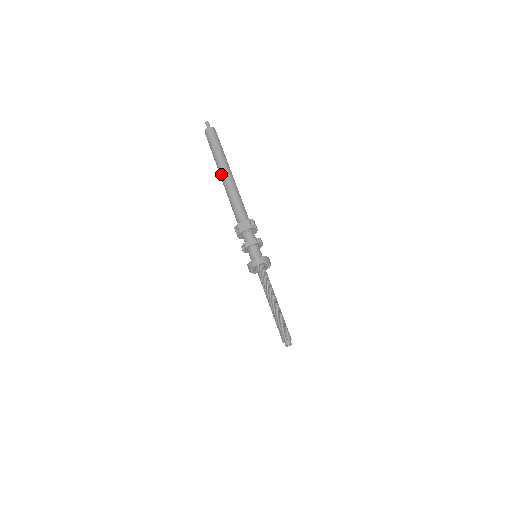
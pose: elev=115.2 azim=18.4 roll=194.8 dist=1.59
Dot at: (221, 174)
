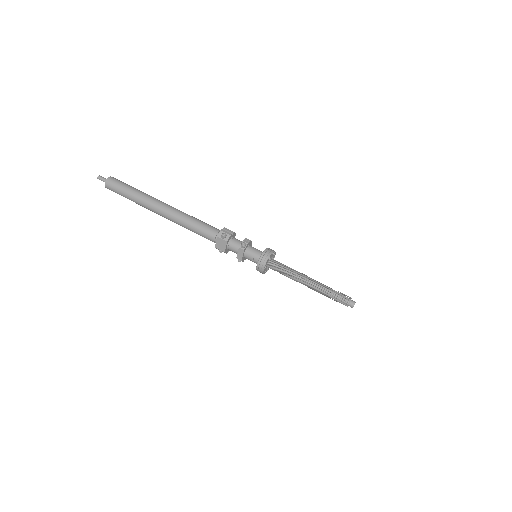
Dot at: occluded
